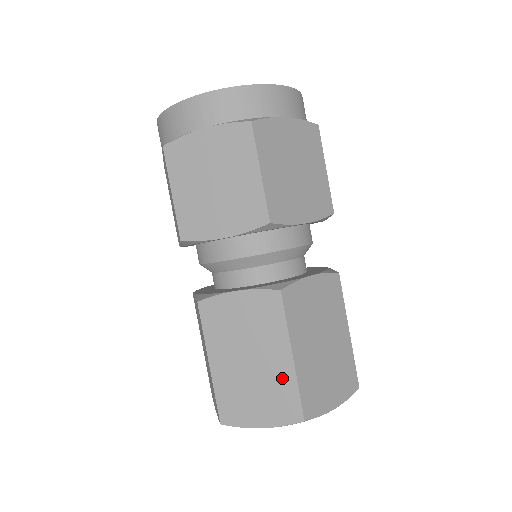
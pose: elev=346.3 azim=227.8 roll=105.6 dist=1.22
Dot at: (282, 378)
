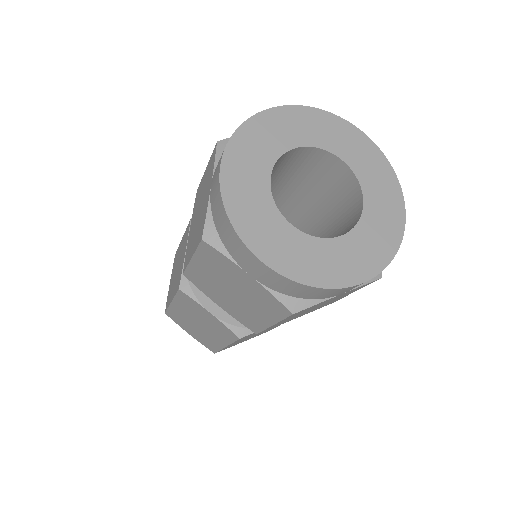
Dot at: (213, 342)
